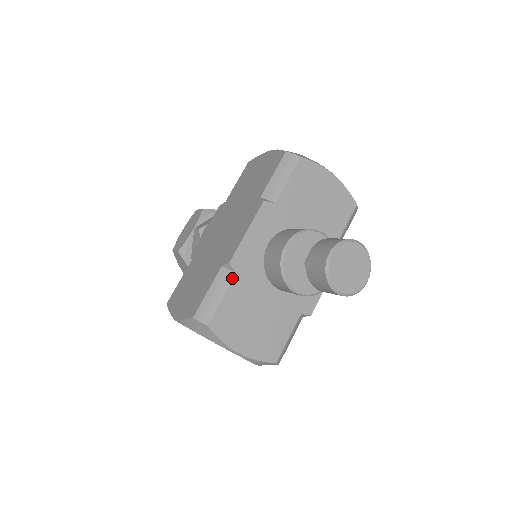
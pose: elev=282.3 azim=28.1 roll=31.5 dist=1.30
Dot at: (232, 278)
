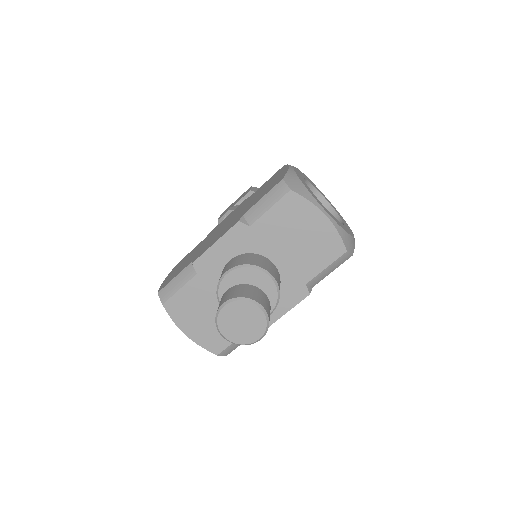
Dot at: (192, 276)
